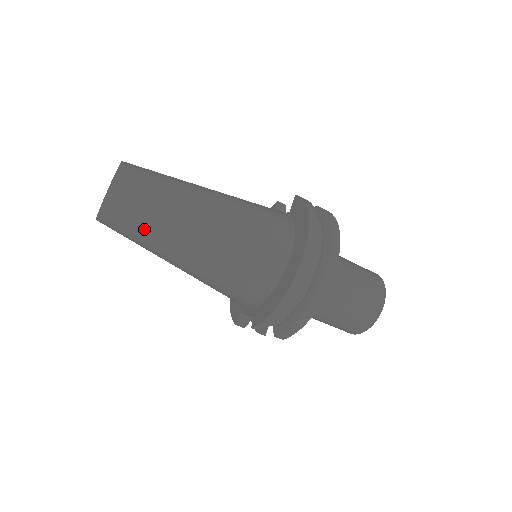
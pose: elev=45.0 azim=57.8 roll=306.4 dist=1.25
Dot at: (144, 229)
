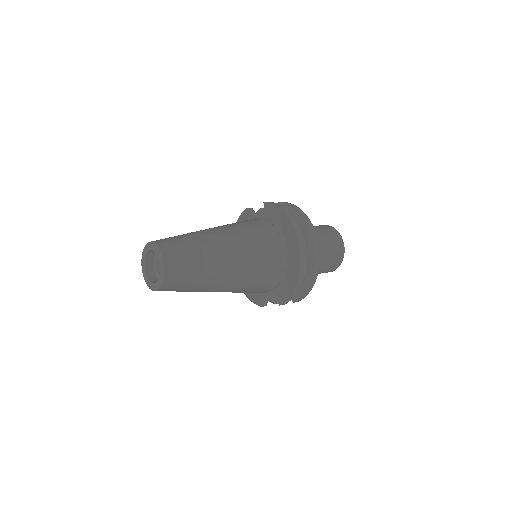
Dot at: (194, 282)
